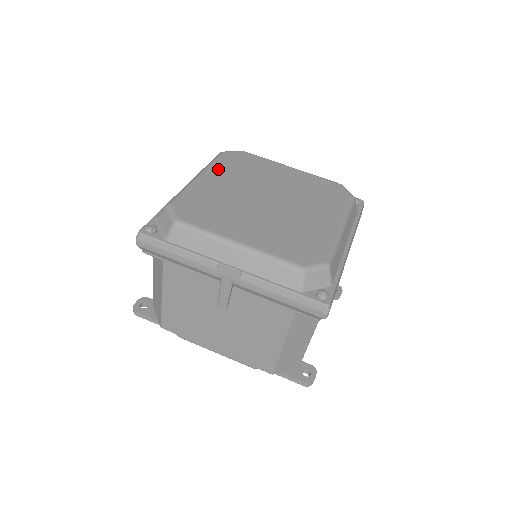
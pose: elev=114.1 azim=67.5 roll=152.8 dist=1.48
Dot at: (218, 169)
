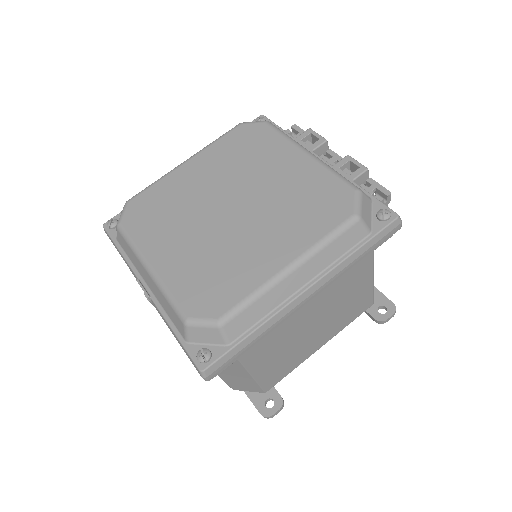
Dot at: (212, 153)
